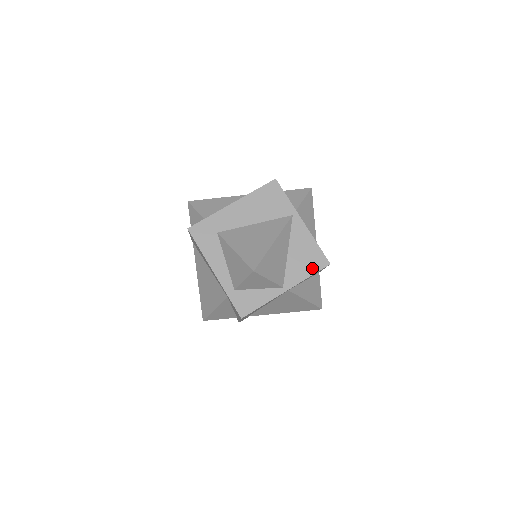
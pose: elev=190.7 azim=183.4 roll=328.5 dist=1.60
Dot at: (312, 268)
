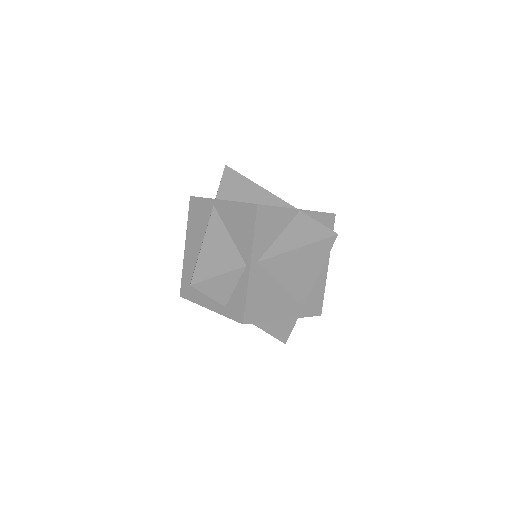
Dot at: (250, 225)
